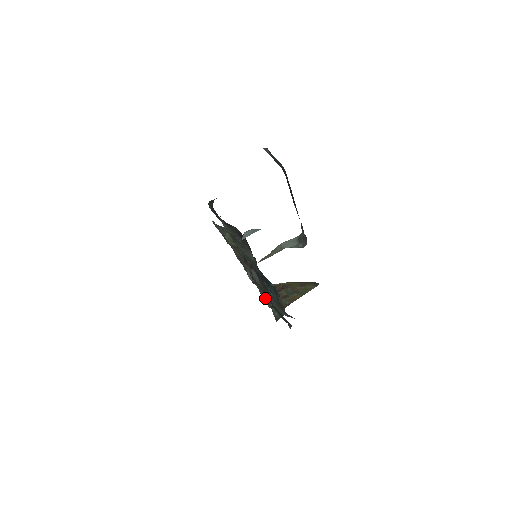
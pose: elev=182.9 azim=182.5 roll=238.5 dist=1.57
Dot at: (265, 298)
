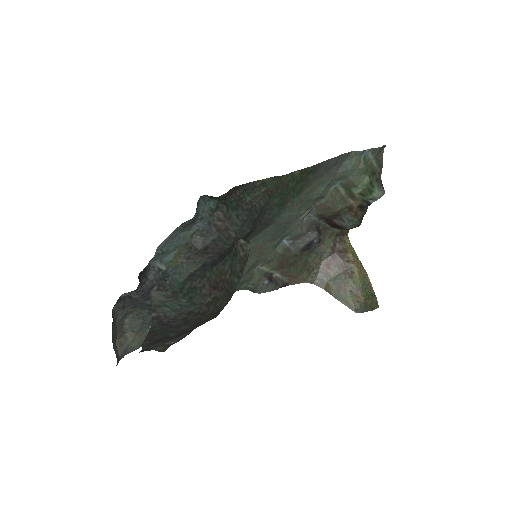
Dot at: (273, 265)
